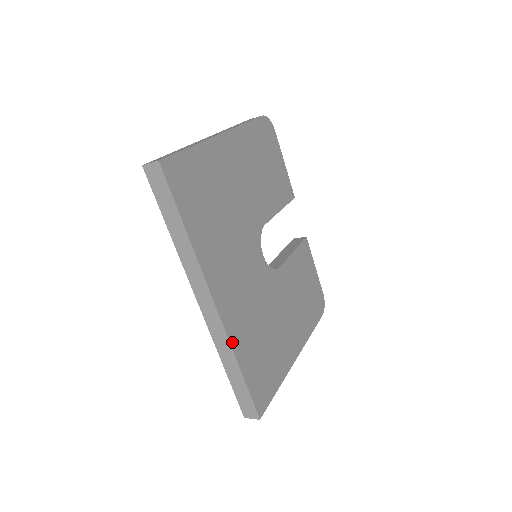
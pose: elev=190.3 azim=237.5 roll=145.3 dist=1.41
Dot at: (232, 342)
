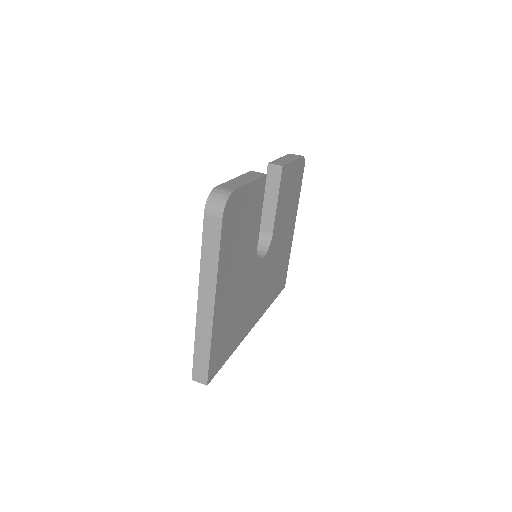
Dot at: (265, 310)
